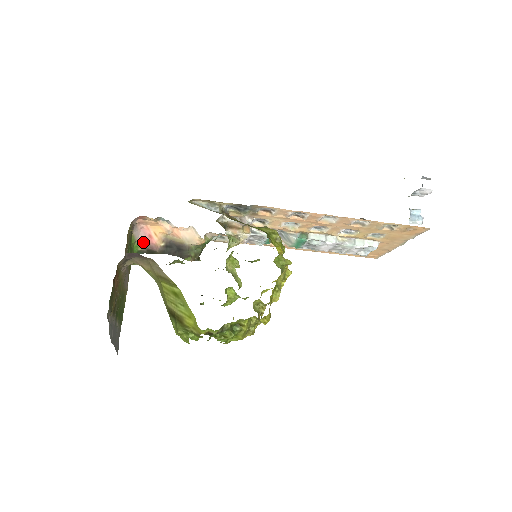
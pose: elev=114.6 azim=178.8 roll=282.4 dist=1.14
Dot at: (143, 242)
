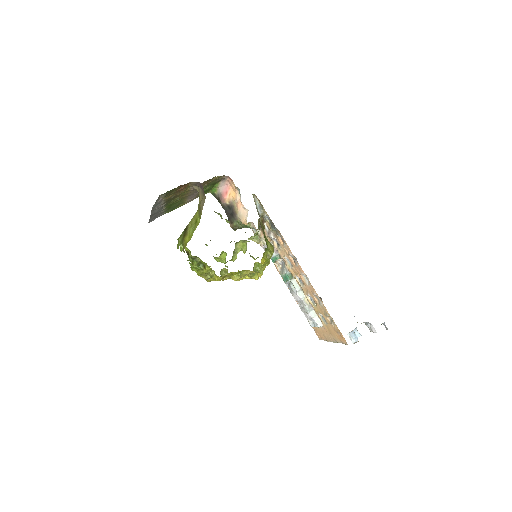
Dot at: (220, 191)
